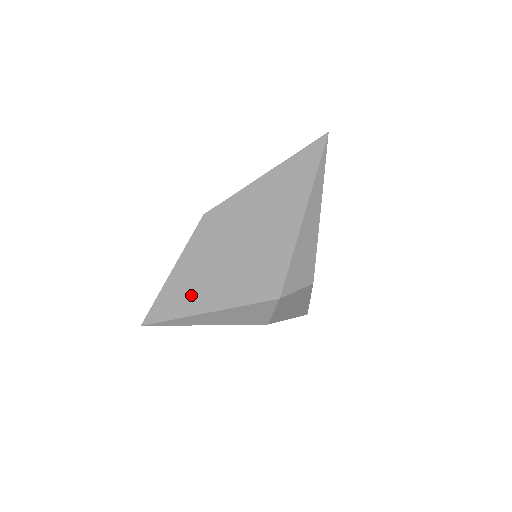
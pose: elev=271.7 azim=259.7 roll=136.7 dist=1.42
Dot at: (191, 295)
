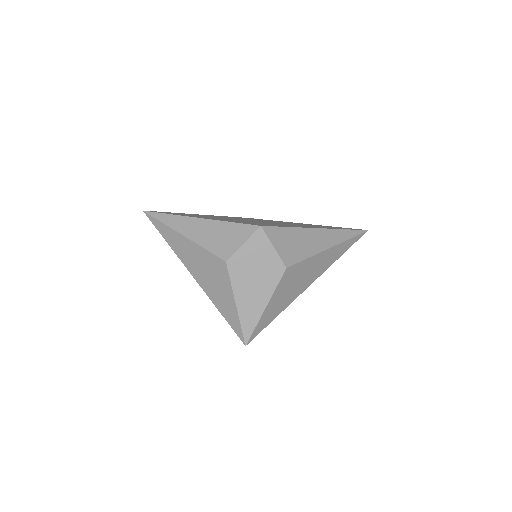
Dot at: (197, 216)
